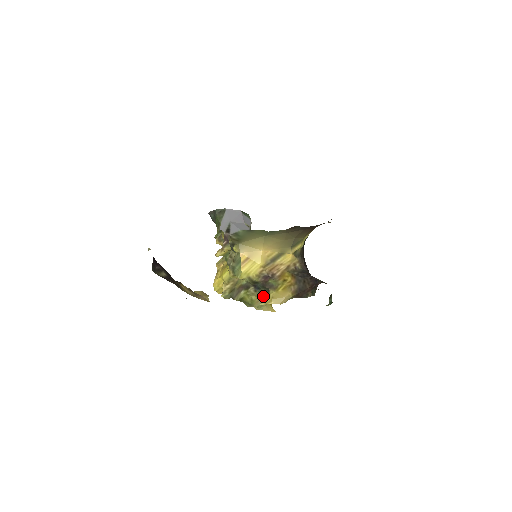
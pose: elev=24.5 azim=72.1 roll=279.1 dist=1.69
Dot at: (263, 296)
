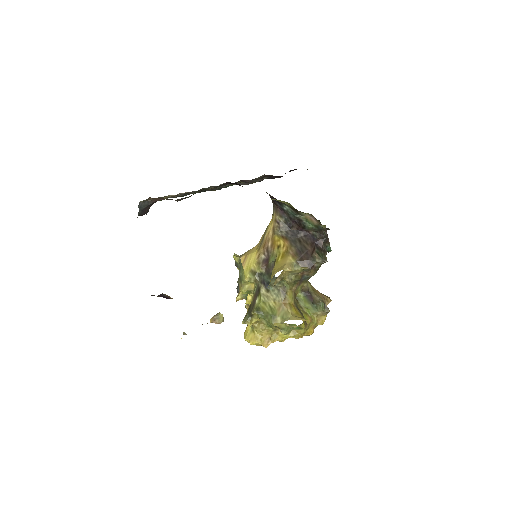
Dot at: (281, 298)
